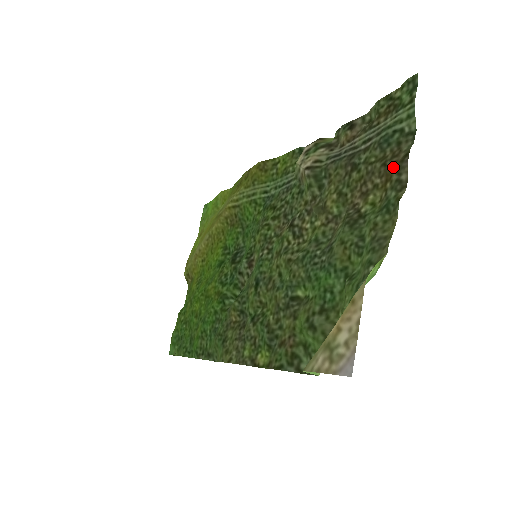
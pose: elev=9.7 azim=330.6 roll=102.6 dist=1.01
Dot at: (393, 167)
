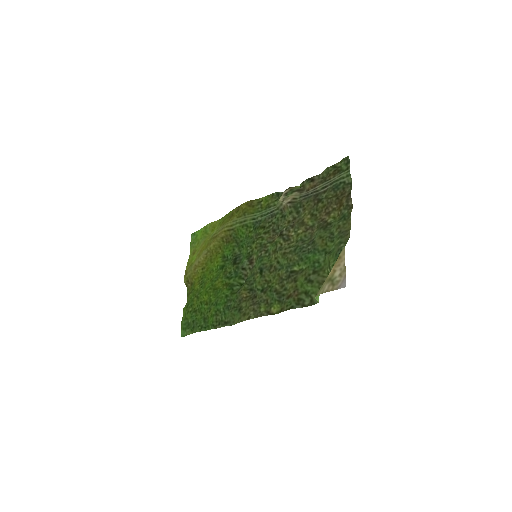
Dot at: (343, 199)
